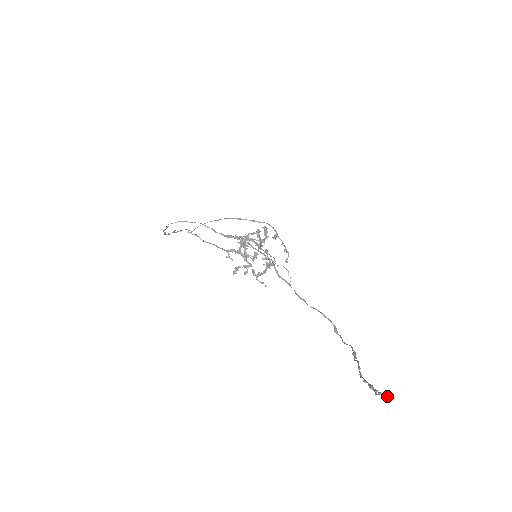
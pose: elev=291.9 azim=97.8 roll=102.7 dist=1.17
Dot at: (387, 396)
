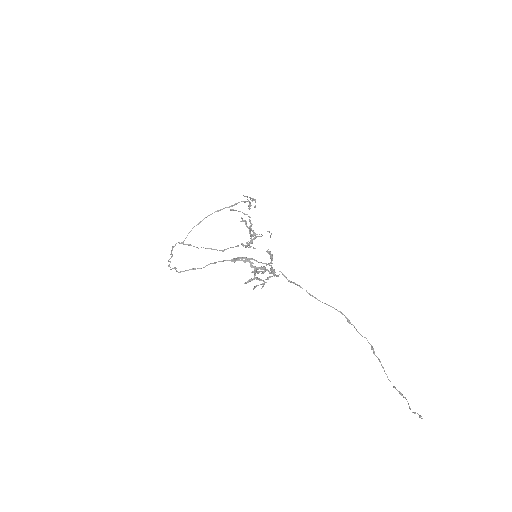
Dot at: (421, 418)
